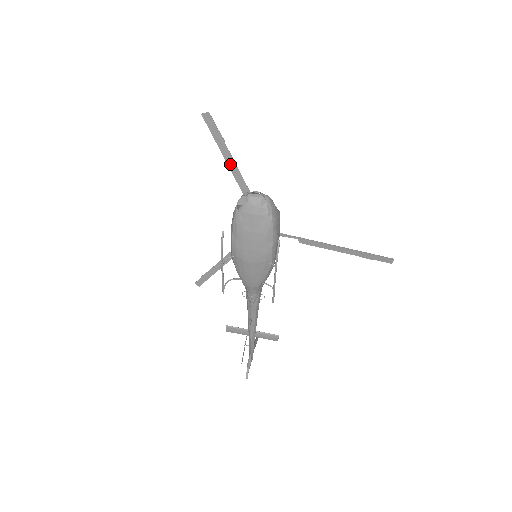
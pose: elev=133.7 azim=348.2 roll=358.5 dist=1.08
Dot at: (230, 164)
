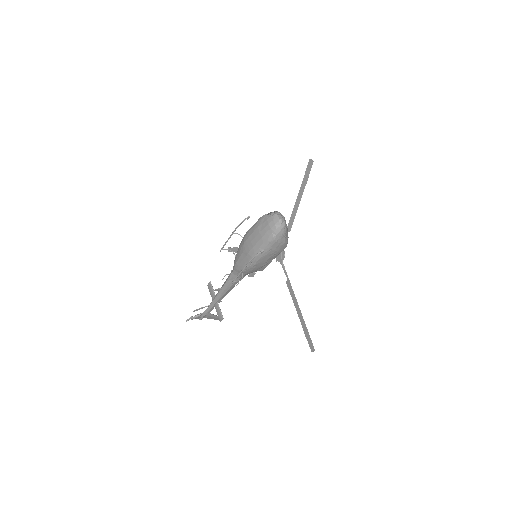
Dot at: (298, 199)
